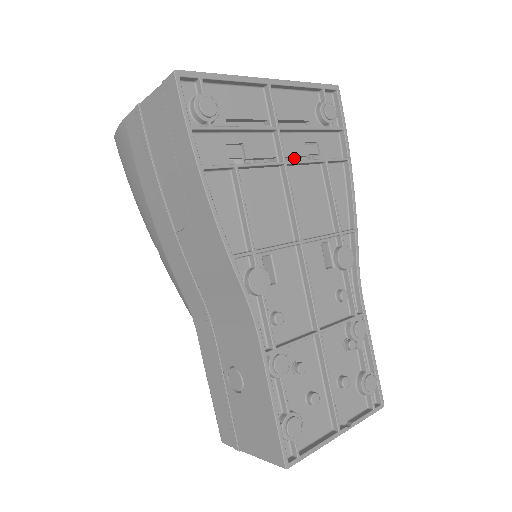
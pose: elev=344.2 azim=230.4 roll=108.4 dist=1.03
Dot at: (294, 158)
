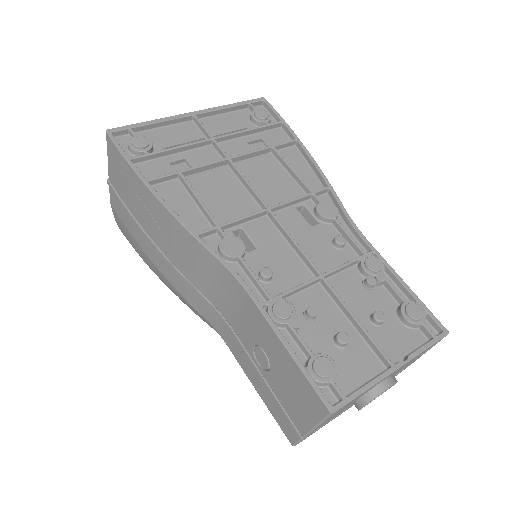
Dot at: occluded
